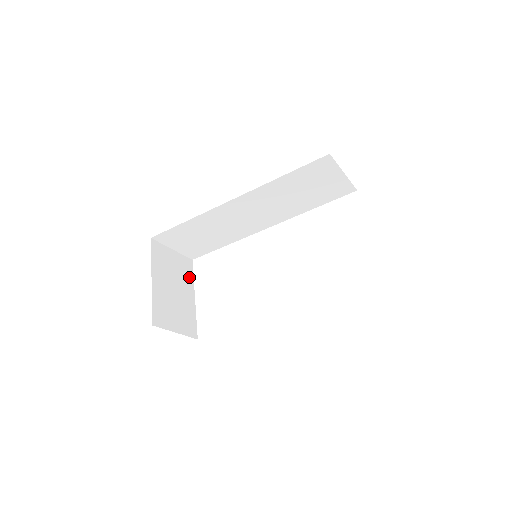
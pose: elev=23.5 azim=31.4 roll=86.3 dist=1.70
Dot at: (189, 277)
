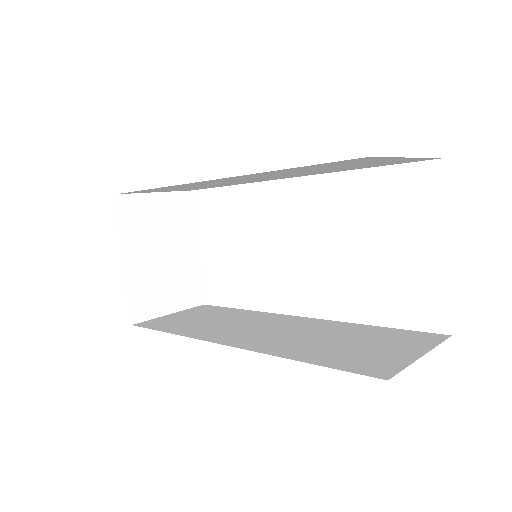
Dot at: (187, 221)
